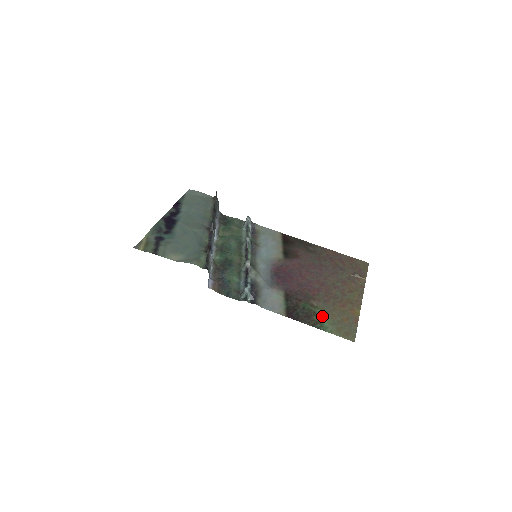
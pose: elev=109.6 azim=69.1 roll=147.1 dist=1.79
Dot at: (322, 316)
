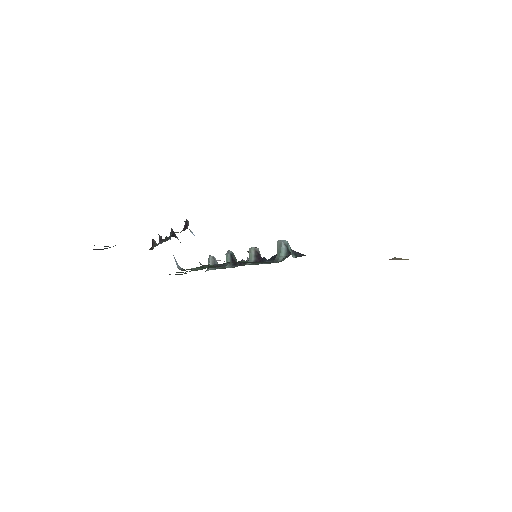
Dot at: occluded
